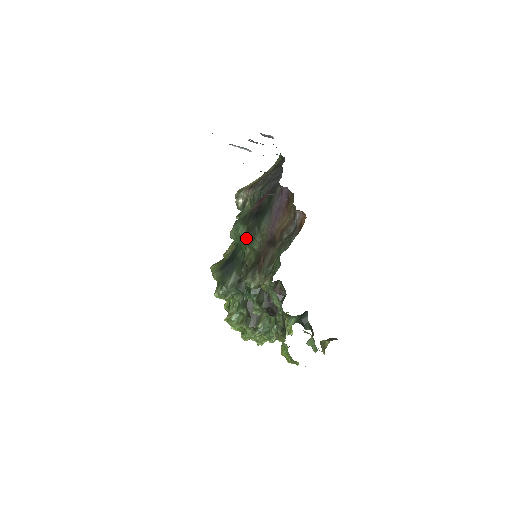
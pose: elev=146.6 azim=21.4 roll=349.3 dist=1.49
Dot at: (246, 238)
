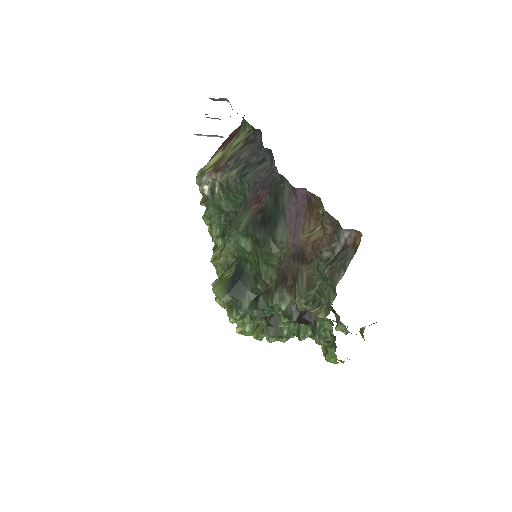
Dot at: (254, 251)
